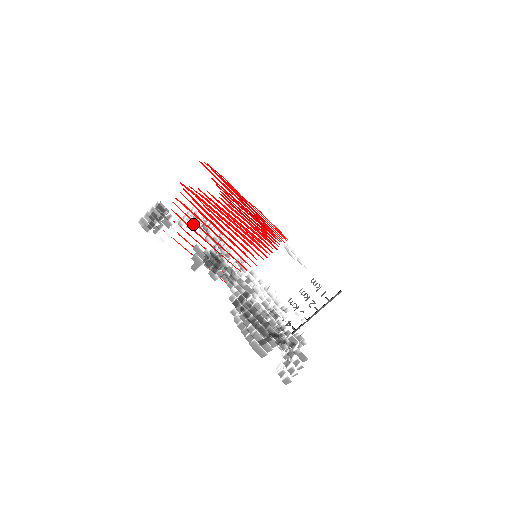
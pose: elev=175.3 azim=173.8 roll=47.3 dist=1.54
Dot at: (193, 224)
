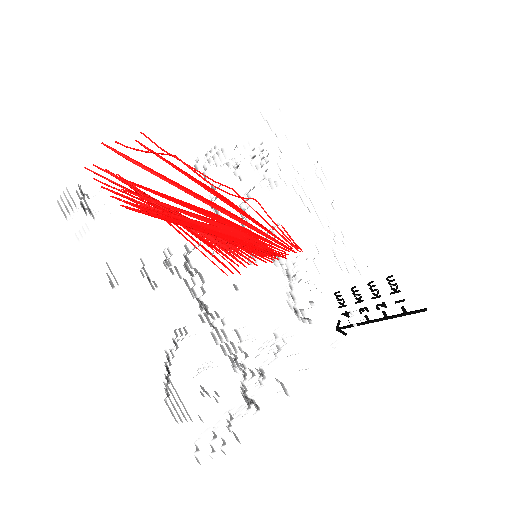
Dot at: (219, 166)
